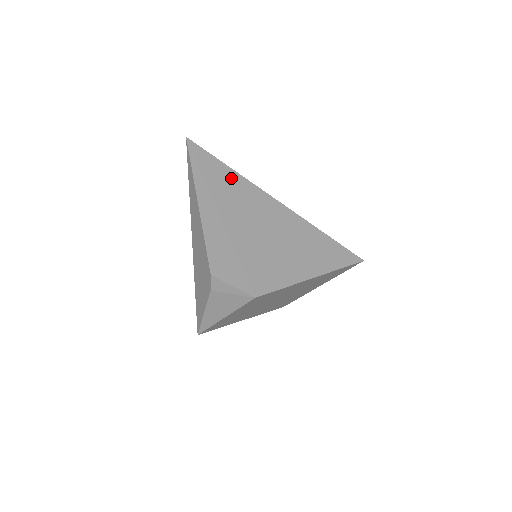
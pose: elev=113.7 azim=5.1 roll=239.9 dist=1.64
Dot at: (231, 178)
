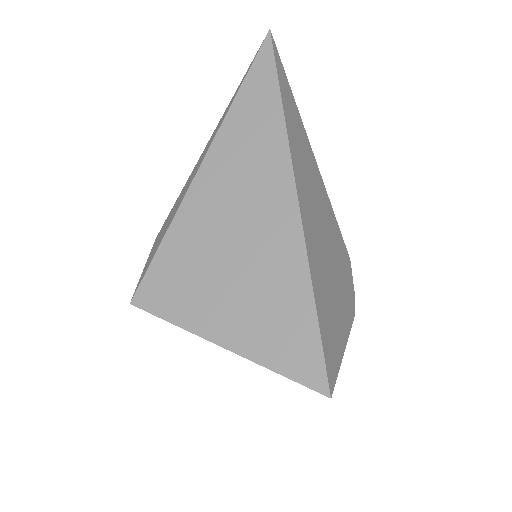
Dot at: (267, 125)
